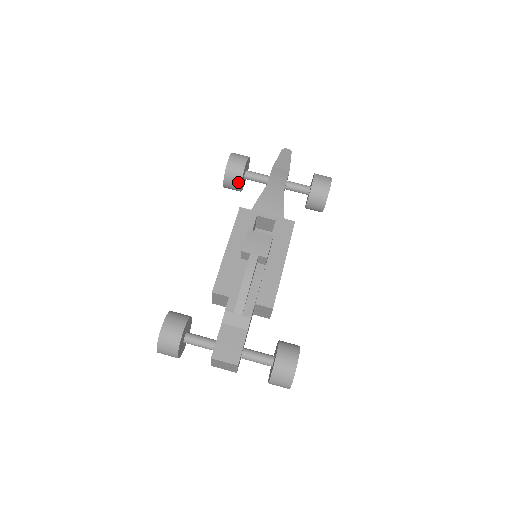
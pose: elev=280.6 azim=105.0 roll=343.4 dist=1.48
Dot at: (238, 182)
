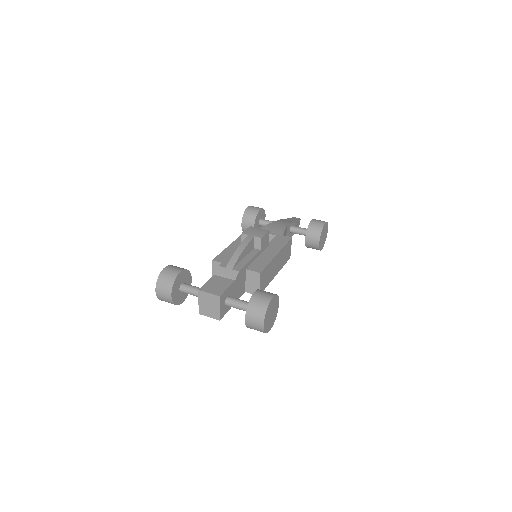
Dot at: (253, 221)
